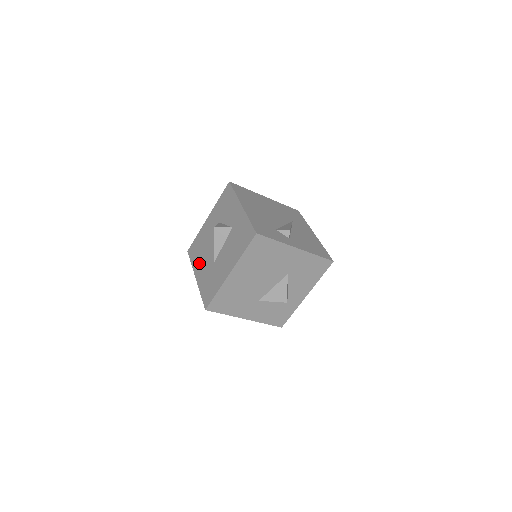
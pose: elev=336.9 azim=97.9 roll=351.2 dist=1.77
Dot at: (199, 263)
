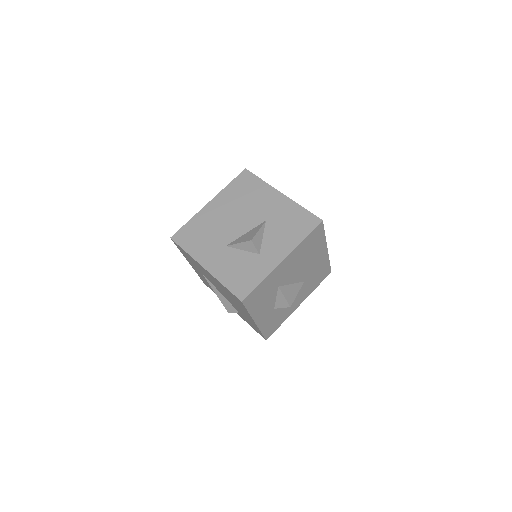
Dot at: occluded
